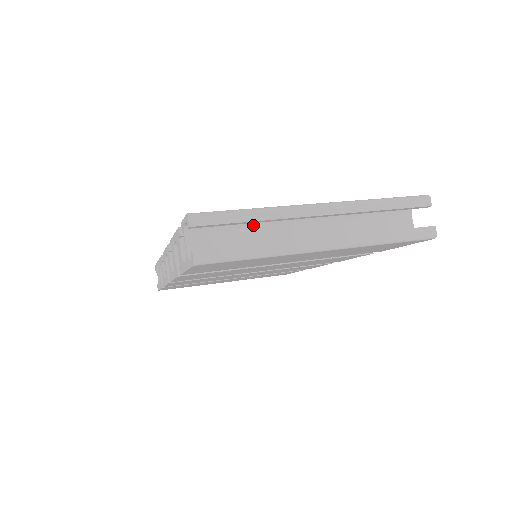
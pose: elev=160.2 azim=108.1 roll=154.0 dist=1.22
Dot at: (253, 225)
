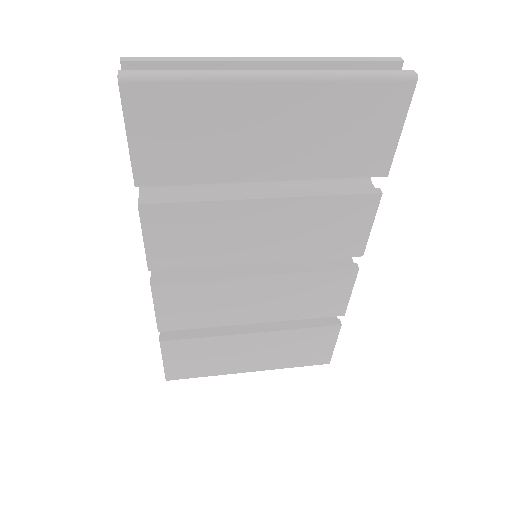
Dot at: occluded
